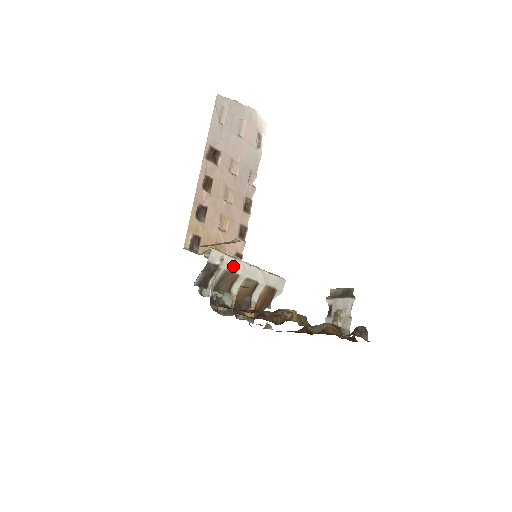
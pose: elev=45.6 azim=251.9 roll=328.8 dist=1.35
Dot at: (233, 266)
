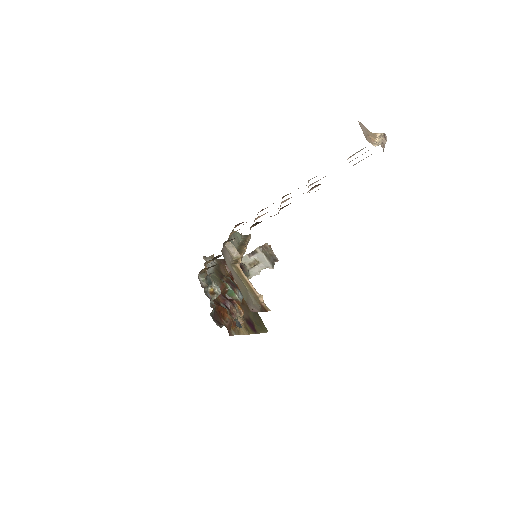
Dot at: occluded
